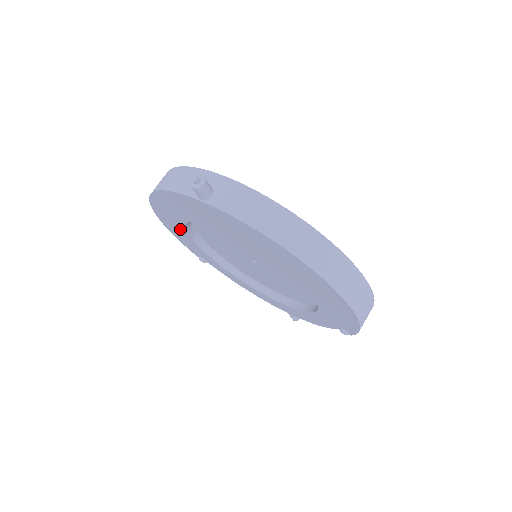
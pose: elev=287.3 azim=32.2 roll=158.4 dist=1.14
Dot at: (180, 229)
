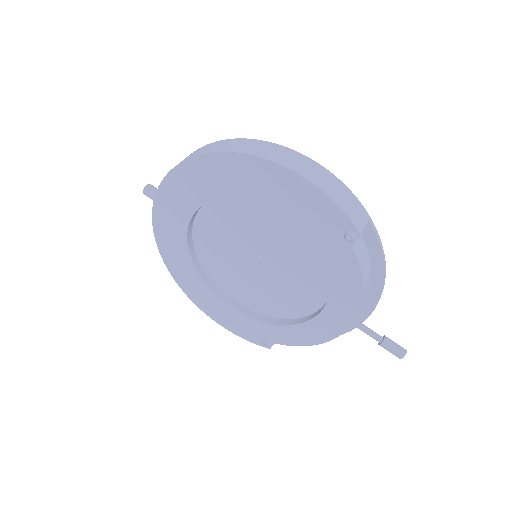
Dot at: (213, 300)
